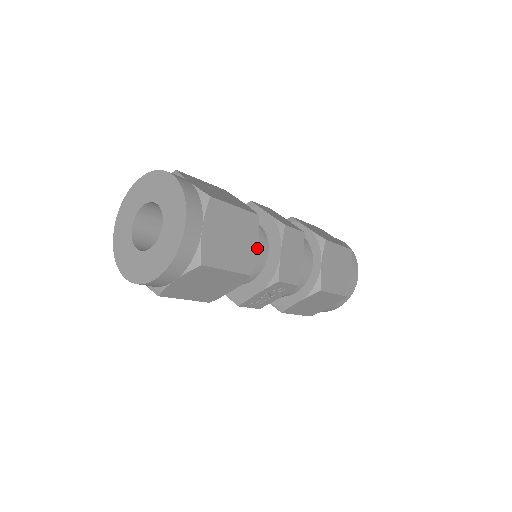
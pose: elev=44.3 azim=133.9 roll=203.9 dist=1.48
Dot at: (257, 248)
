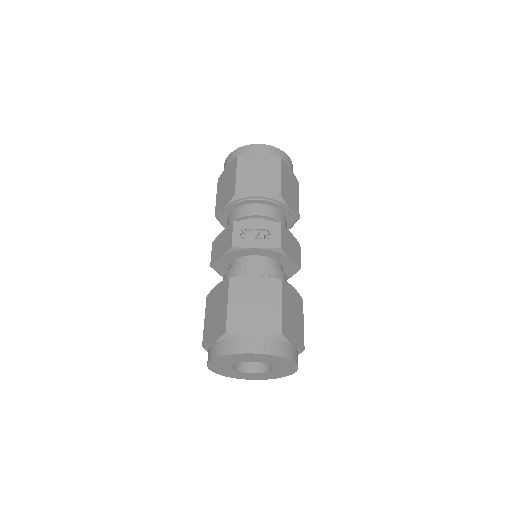
Dot at: (290, 208)
